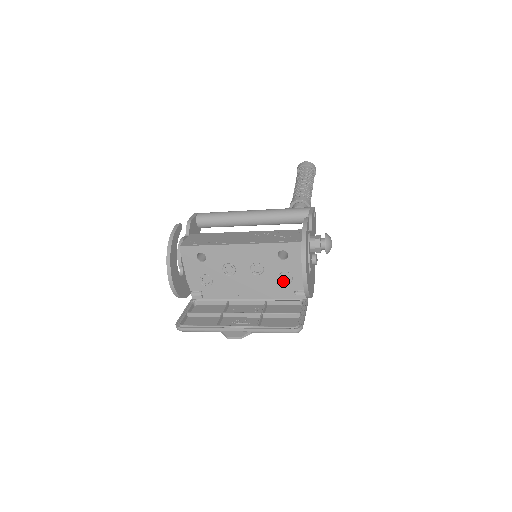
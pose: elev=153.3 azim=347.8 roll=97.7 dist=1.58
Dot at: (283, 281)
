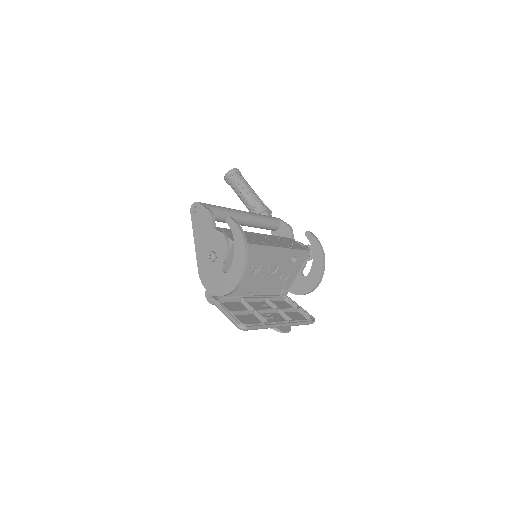
Dot at: (281, 281)
